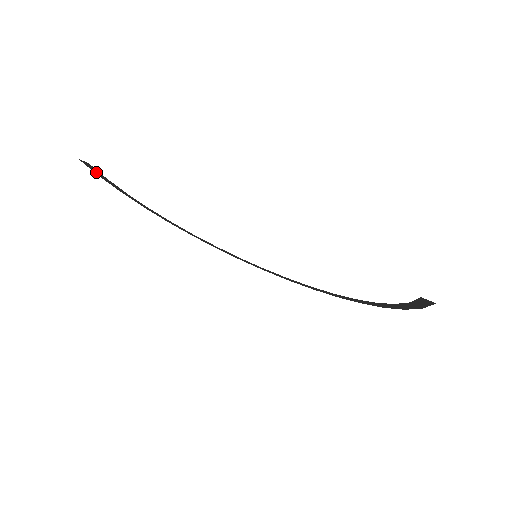
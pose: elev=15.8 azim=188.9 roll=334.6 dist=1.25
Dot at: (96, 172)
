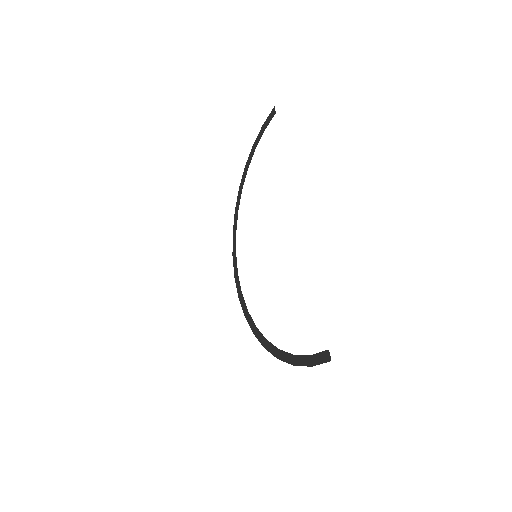
Dot at: (267, 122)
